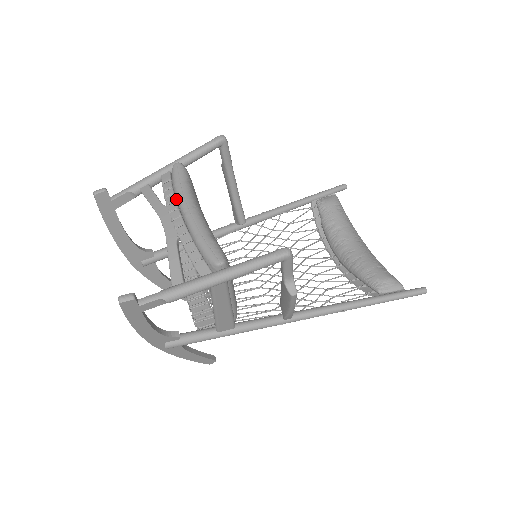
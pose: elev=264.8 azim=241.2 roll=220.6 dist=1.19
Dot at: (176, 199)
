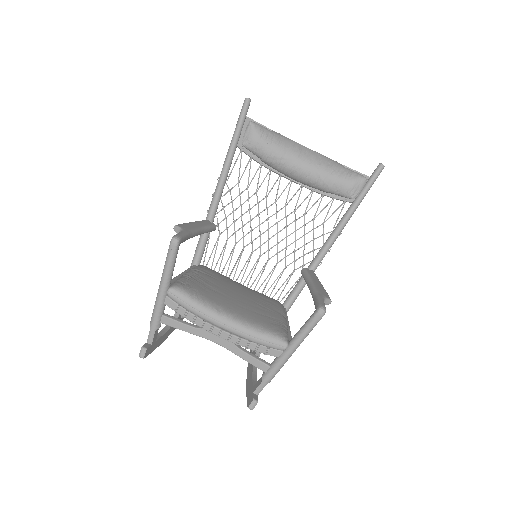
Dot at: (201, 318)
